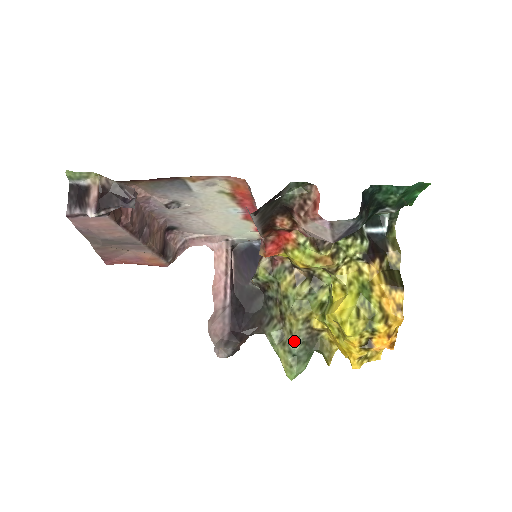
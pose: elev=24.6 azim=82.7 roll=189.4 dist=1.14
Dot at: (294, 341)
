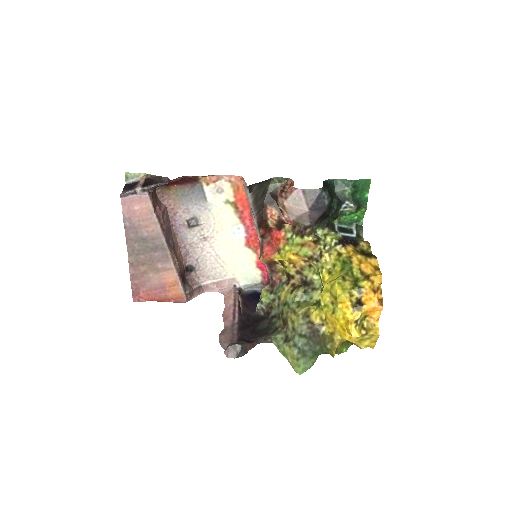
Dot at: (297, 335)
